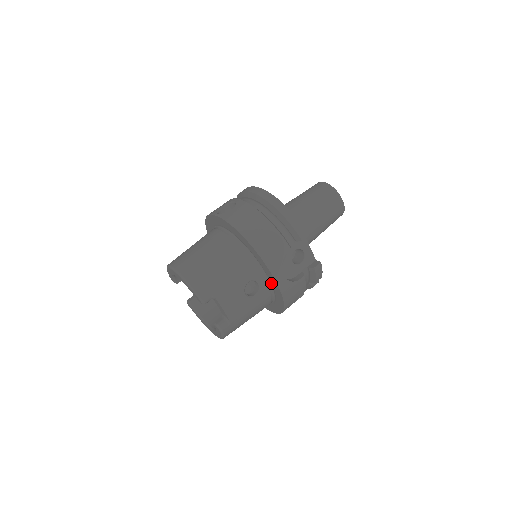
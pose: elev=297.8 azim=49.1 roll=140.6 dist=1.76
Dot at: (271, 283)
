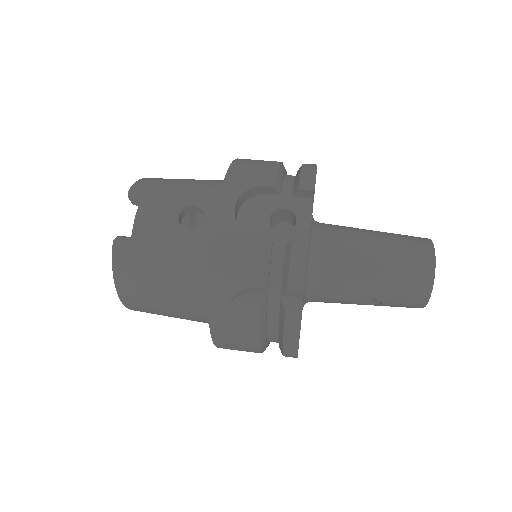
Dot at: occluded
